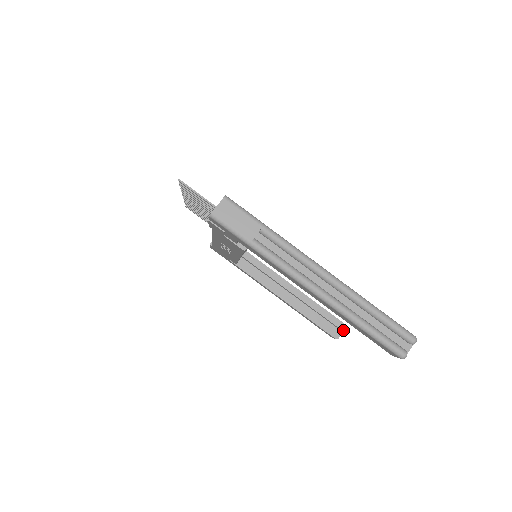
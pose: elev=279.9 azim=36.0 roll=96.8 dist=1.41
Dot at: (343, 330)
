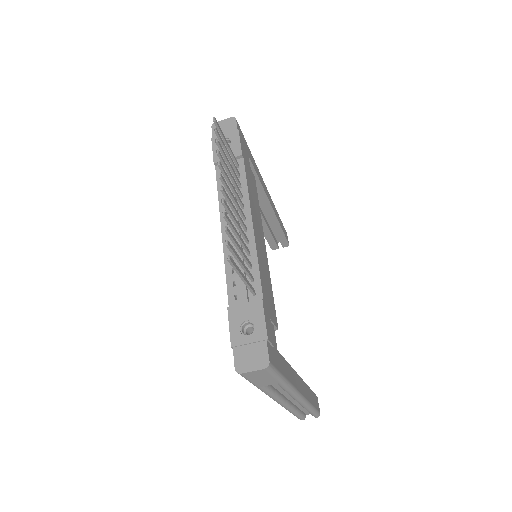
Dot at: (283, 247)
